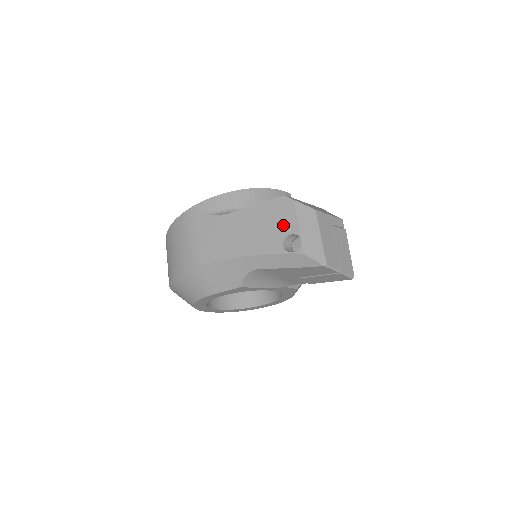
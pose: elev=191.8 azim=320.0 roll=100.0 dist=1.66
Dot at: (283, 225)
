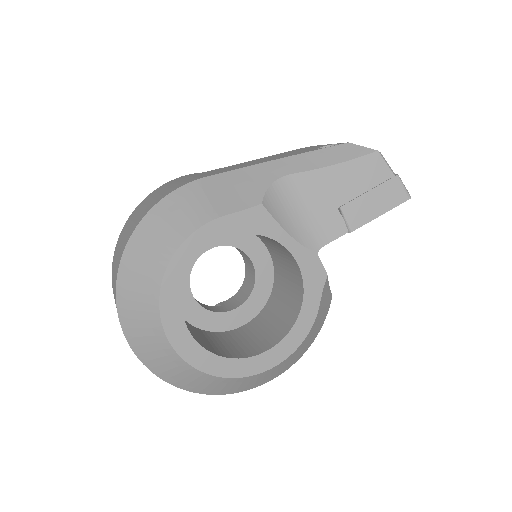
Dot at: (310, 148)
